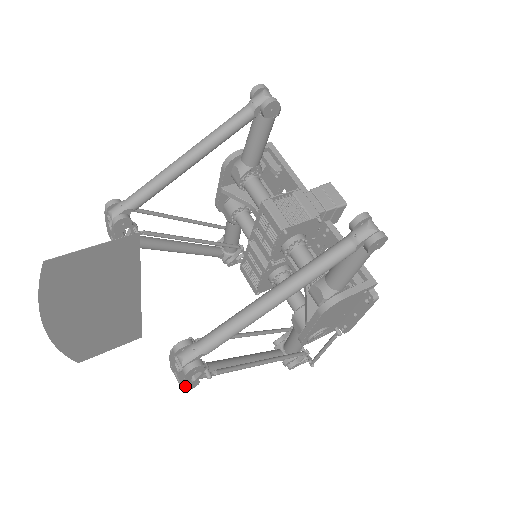
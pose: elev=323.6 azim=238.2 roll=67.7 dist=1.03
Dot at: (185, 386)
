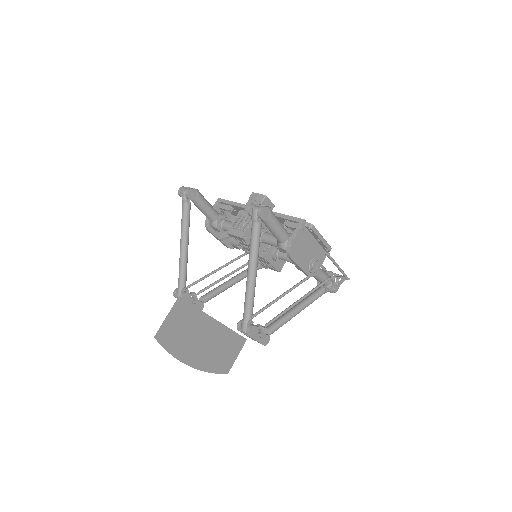
Dot at: (261, 342)
